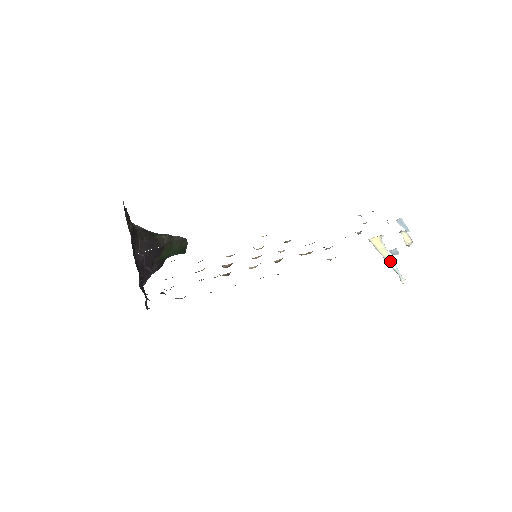
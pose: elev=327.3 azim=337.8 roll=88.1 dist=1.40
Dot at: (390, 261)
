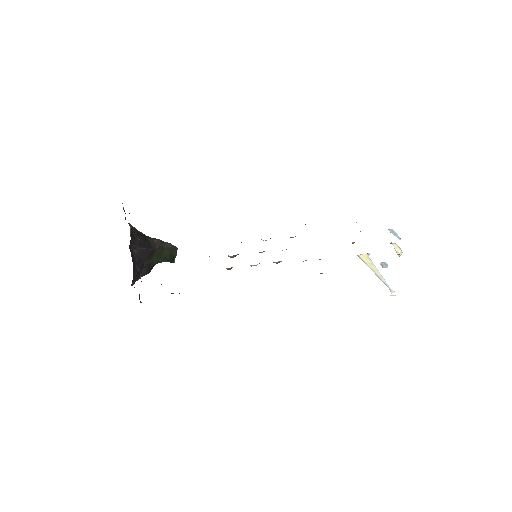
Dot at: (379, 275)
